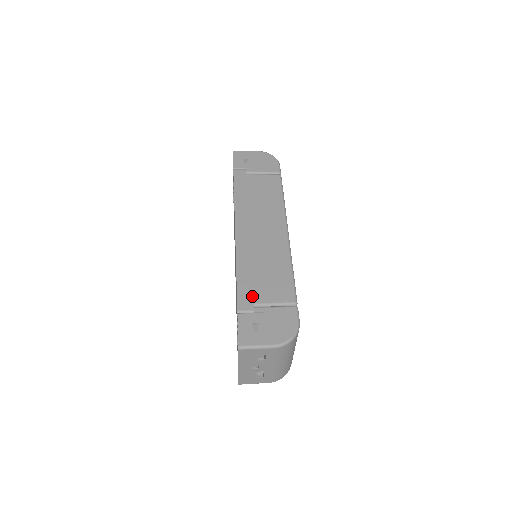
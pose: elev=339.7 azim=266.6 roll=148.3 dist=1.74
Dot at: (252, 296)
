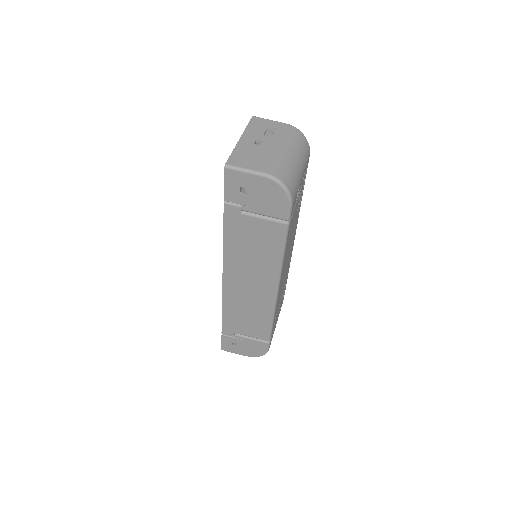
Dot at: (234, 329)
